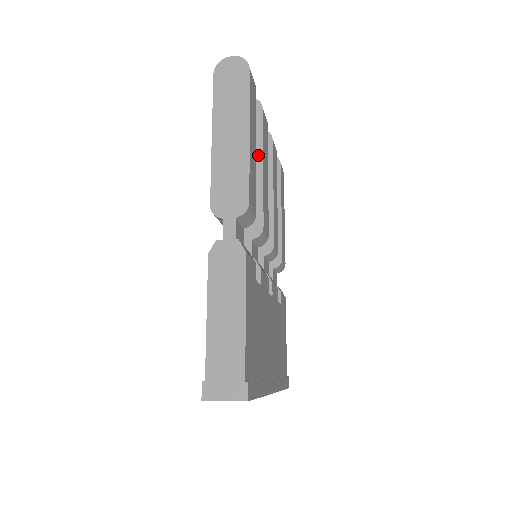
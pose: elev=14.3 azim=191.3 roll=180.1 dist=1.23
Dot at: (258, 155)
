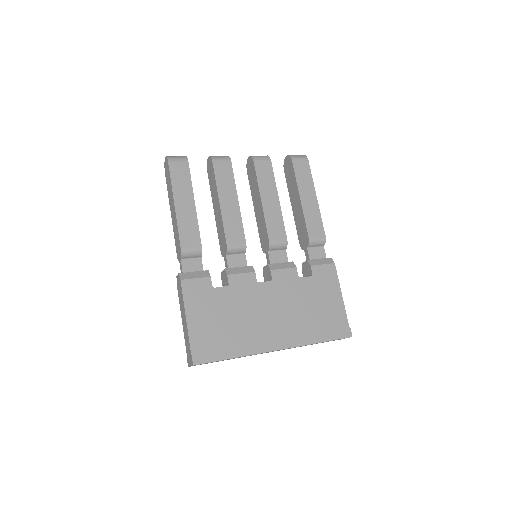
Dot at: (217, 196)
